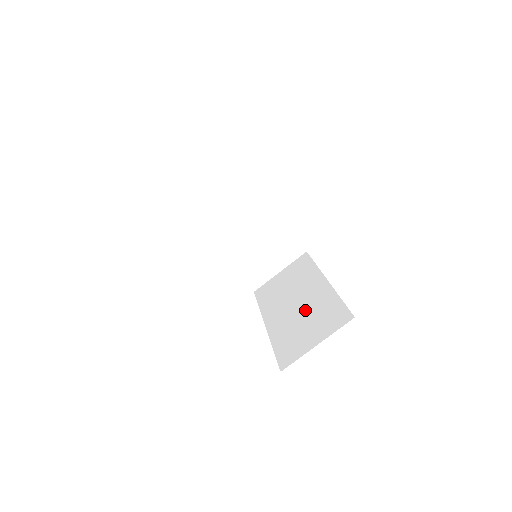
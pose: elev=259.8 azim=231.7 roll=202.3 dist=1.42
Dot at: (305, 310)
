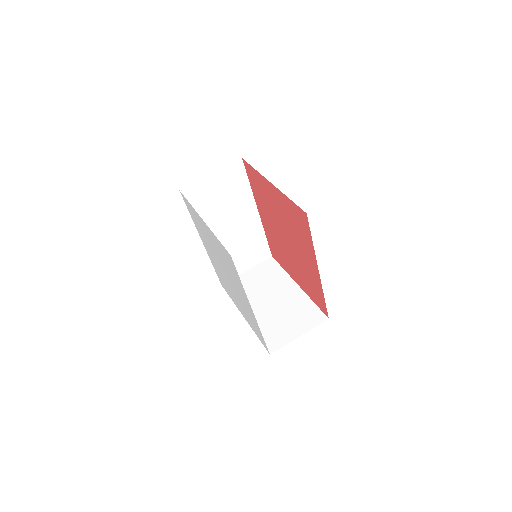
Dot at: occluded
